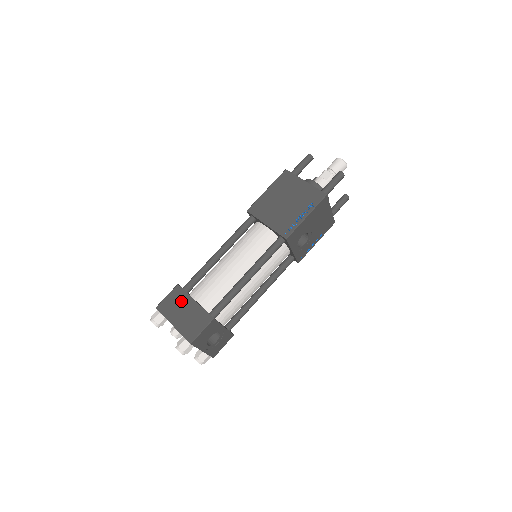
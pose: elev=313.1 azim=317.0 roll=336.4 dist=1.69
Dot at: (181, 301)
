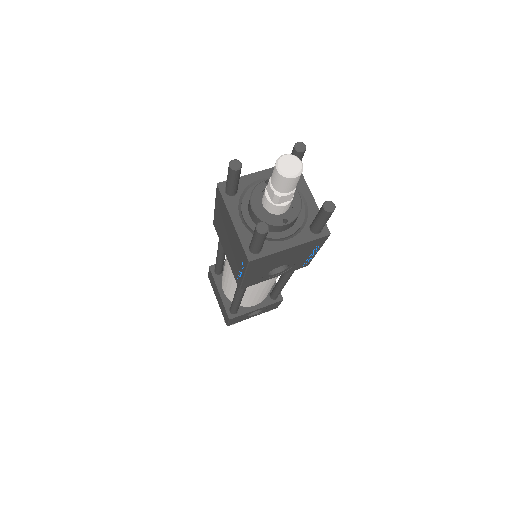
Dot at: (214, 285)
